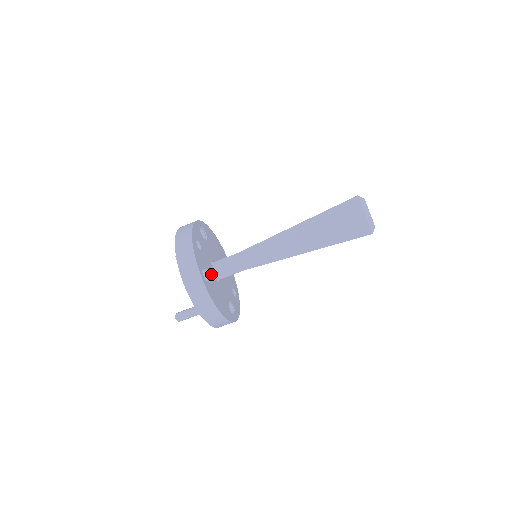
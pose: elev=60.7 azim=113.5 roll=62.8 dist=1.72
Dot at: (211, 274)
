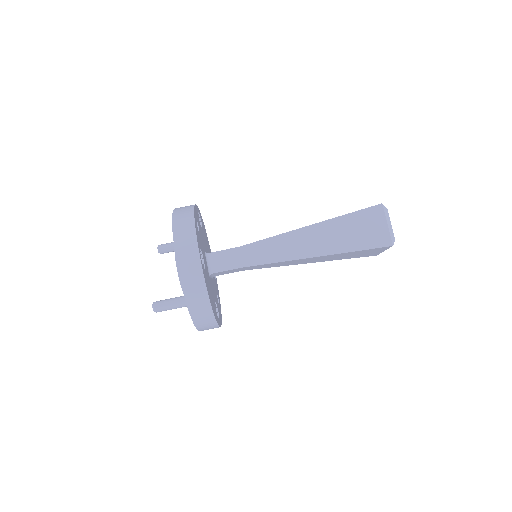
Dot at: (205, 263)
